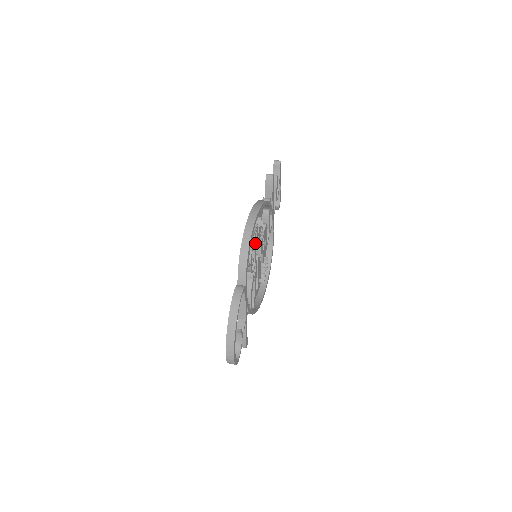
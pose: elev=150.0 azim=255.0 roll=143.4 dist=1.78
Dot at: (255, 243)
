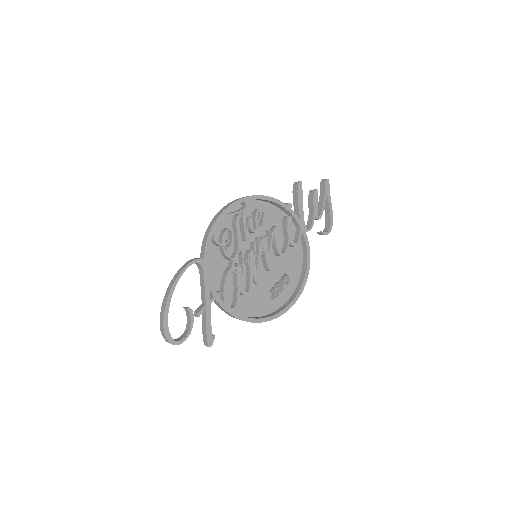
Dot at: (238, 228)
